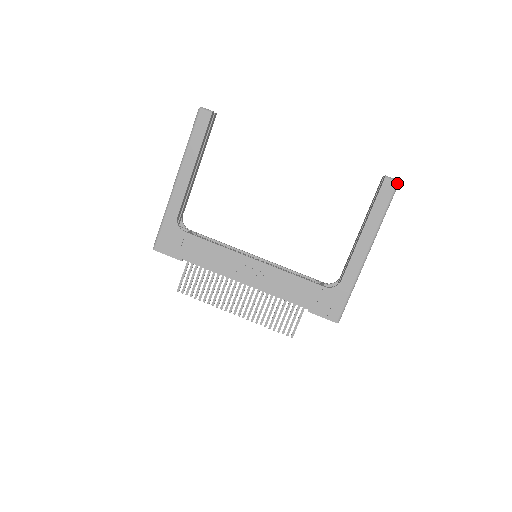
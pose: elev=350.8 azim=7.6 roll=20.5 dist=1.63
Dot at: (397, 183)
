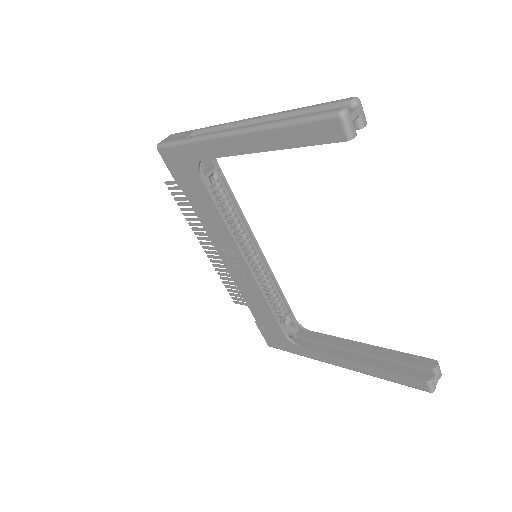
Dot at: (429, 392)
